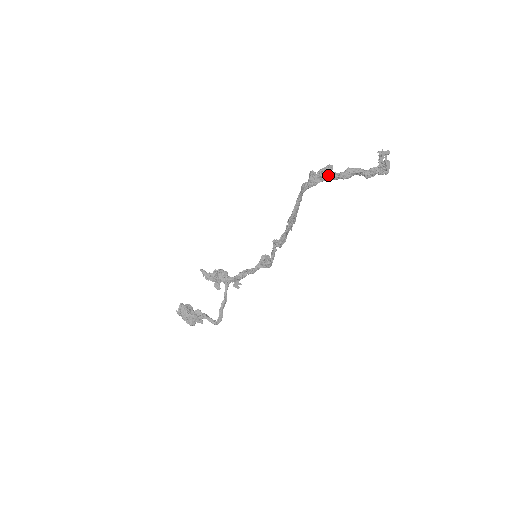
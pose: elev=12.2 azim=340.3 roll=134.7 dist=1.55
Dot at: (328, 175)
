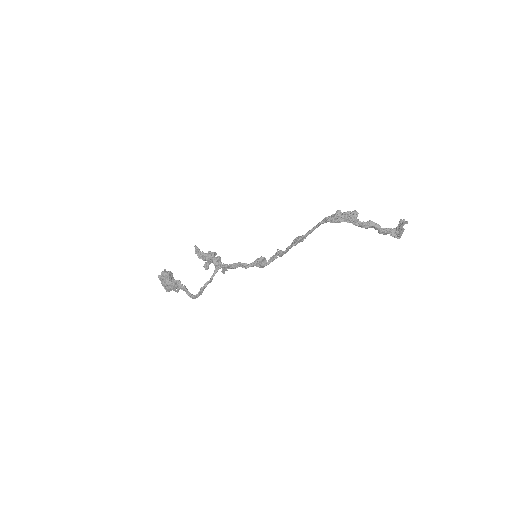
Dot at: (352, 220)
